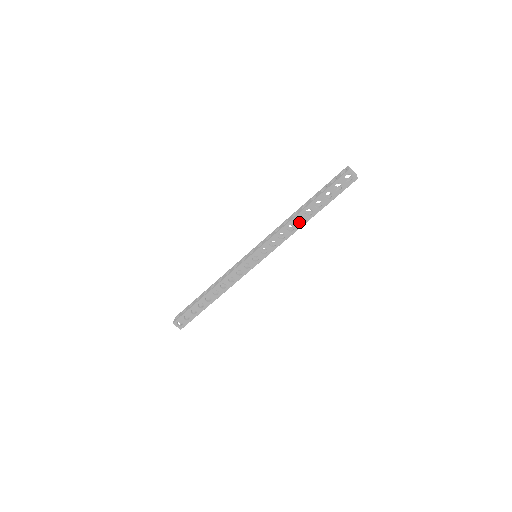
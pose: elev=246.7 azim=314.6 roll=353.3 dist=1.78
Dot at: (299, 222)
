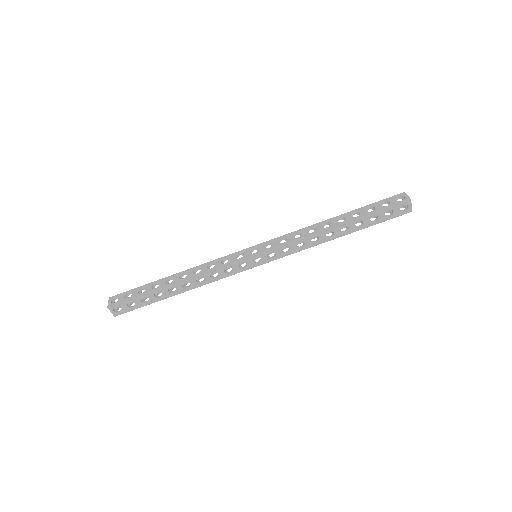
Dot at: occluded
